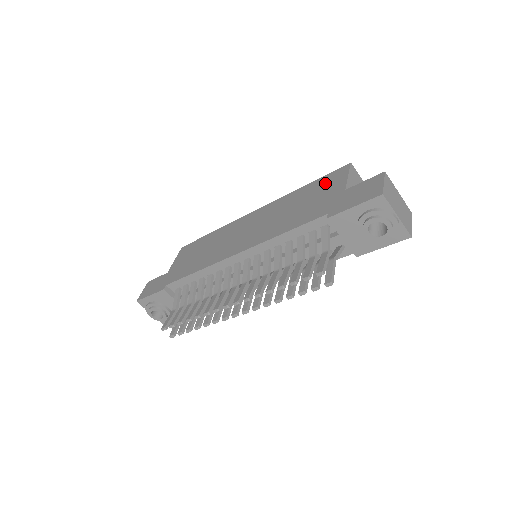
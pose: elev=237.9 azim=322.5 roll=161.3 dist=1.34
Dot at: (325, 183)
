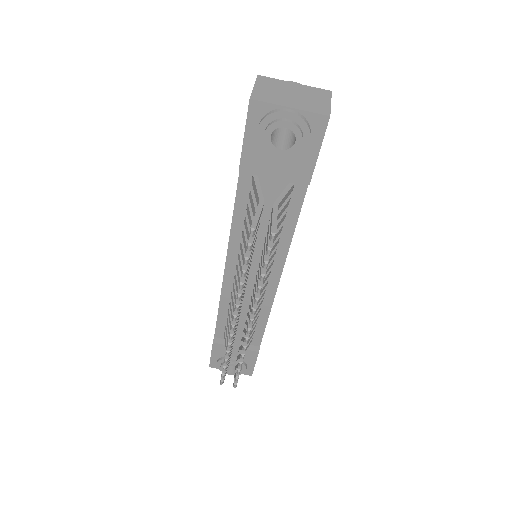
Dot at: occluded
